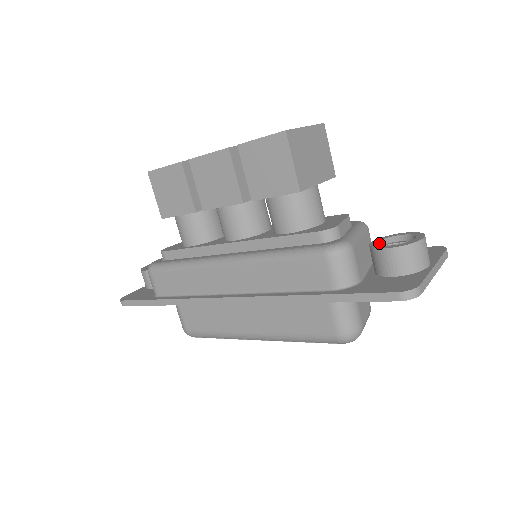
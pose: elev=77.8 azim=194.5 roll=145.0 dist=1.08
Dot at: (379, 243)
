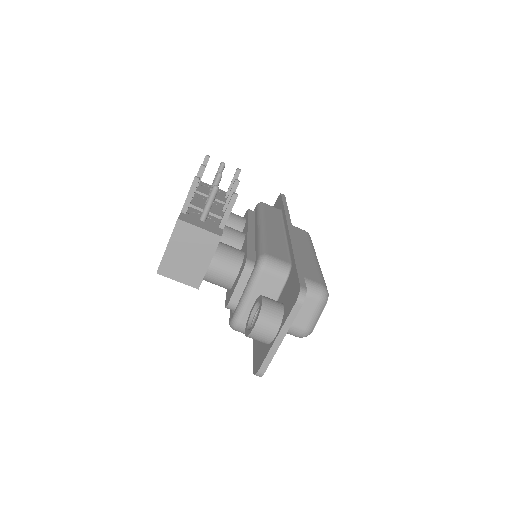
Dot at: (253, 310)
